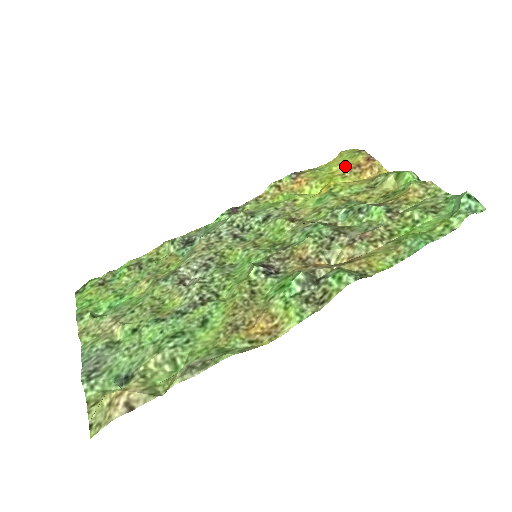
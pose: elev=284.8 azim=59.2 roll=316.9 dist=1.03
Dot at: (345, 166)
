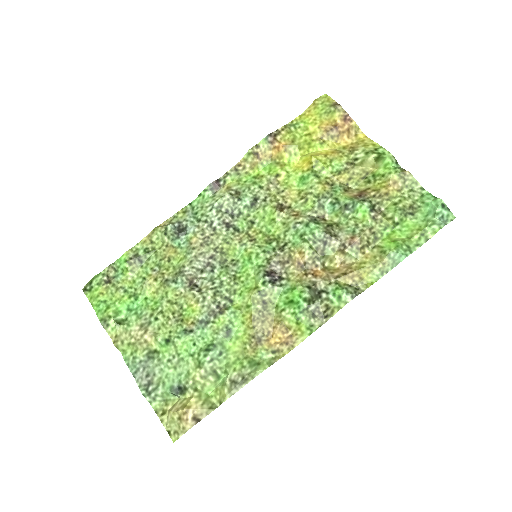
Dot at: (322, 127)
